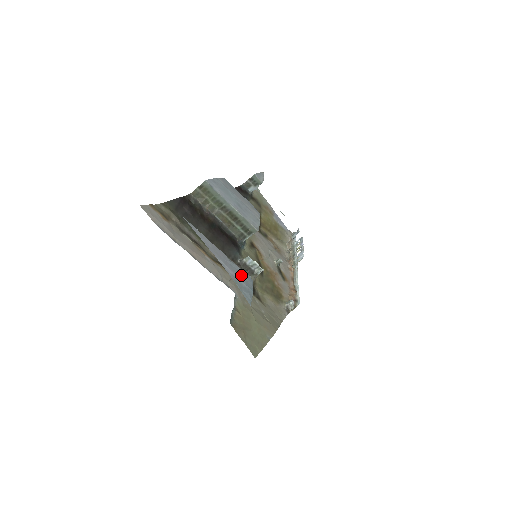
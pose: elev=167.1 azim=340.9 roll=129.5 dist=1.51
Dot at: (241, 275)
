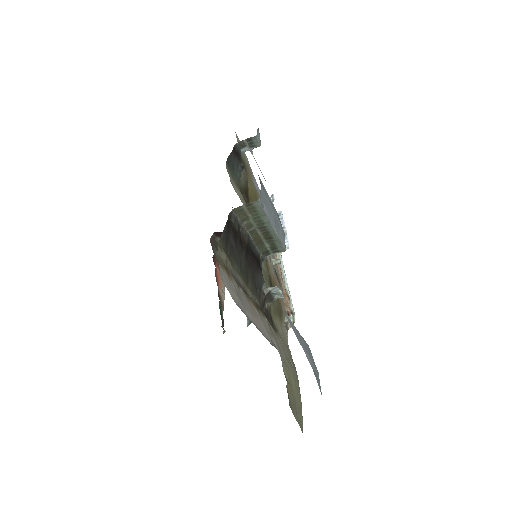
Dot at: (310, 355)
